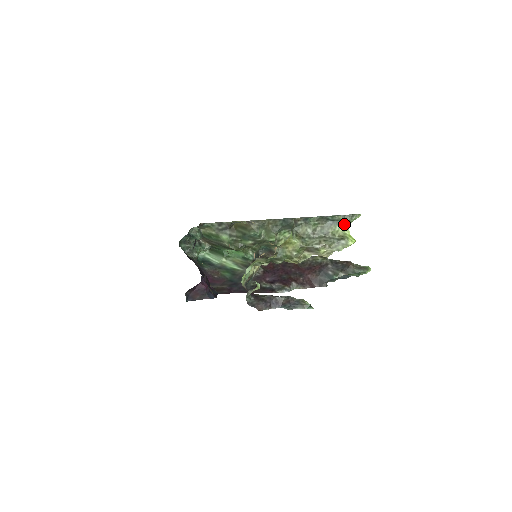
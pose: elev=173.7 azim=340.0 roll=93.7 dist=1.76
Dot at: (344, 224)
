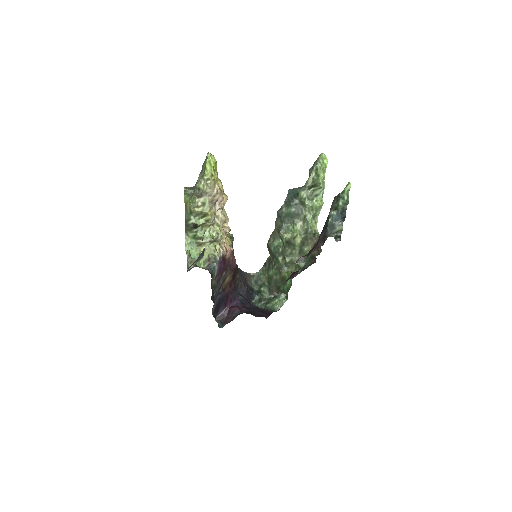
Dot at: (207, 156)
